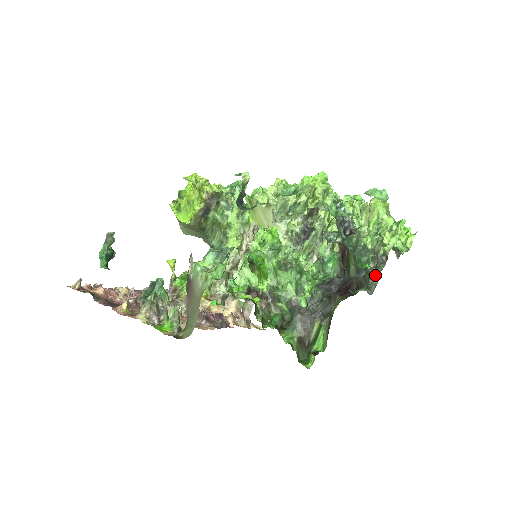
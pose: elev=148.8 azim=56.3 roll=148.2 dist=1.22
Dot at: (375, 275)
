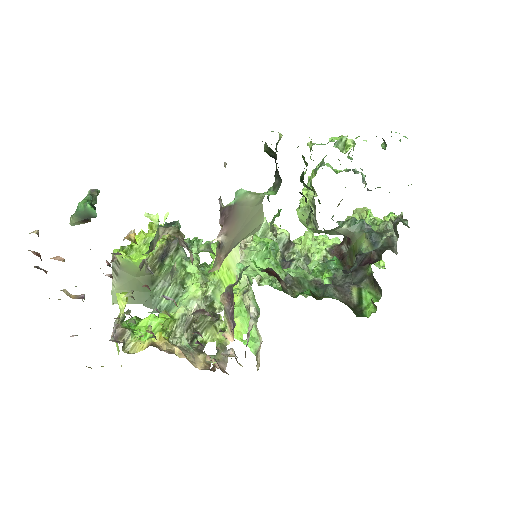
Dot at: (404, 220)
